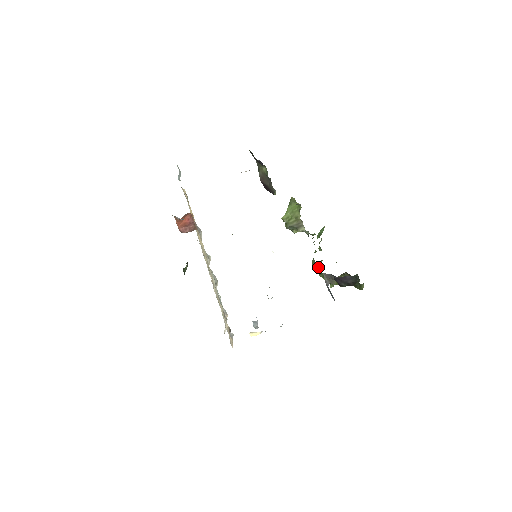
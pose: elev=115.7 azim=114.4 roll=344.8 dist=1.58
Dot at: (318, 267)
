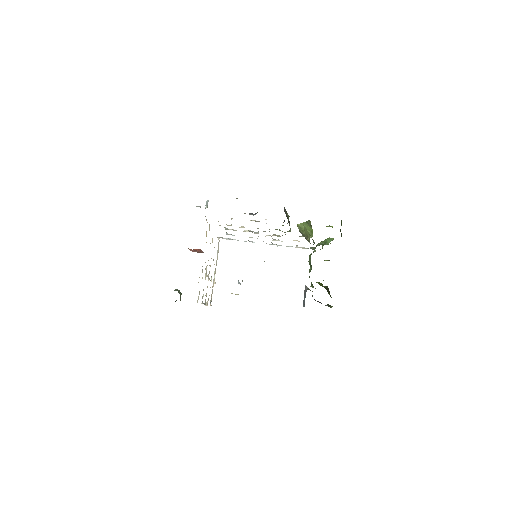
Dot at: occluded
